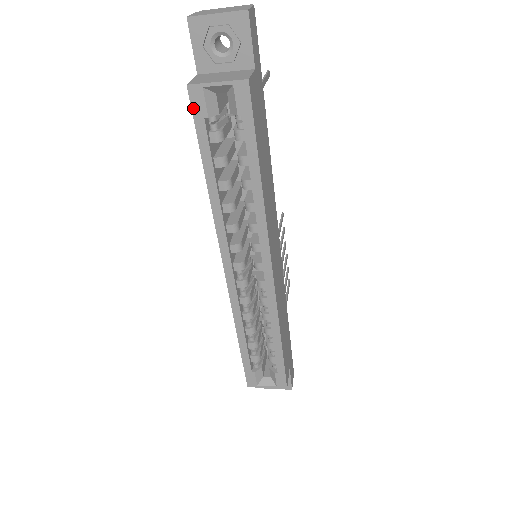
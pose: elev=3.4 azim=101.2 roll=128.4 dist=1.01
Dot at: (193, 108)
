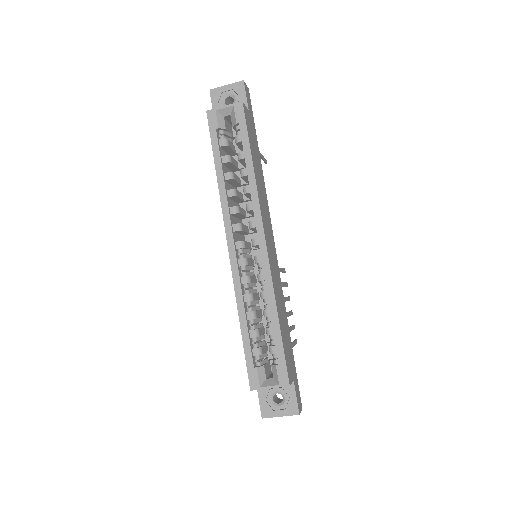
Dot at: (209, 124)
